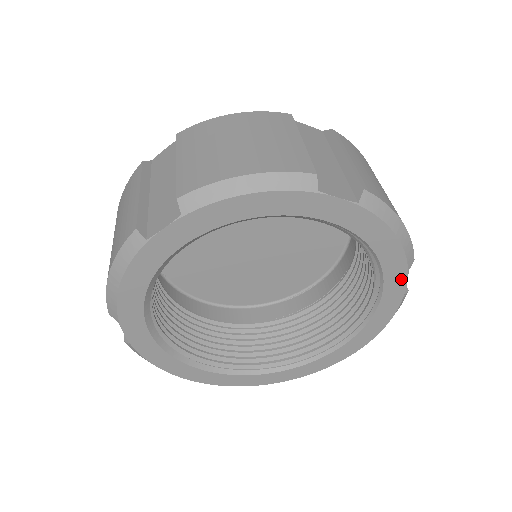
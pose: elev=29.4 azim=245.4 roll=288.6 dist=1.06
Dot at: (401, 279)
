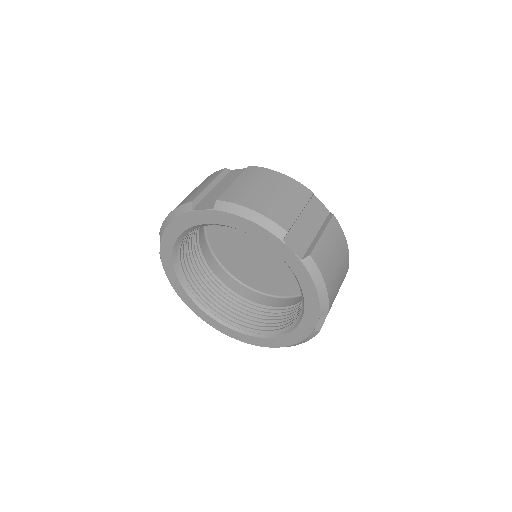
Dot at: (284, 248)
